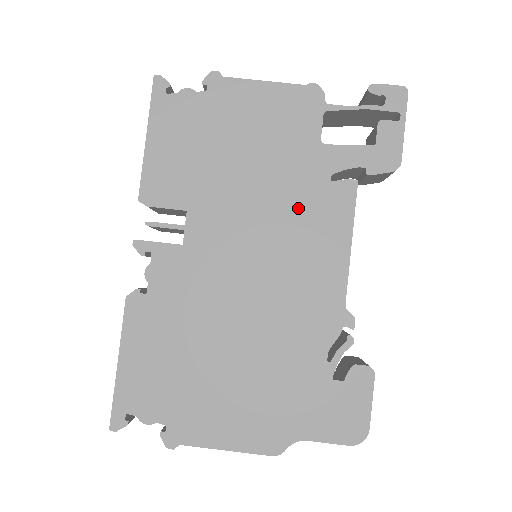
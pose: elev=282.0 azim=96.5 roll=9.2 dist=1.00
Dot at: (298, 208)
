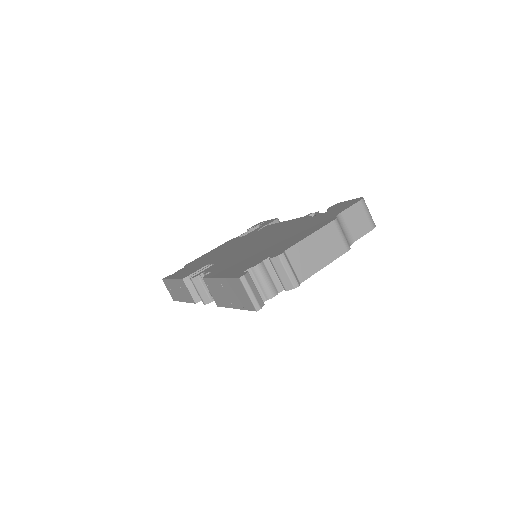
Dot at: occluded
